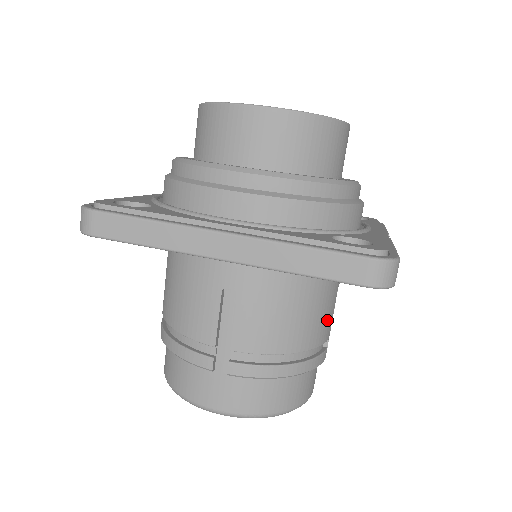
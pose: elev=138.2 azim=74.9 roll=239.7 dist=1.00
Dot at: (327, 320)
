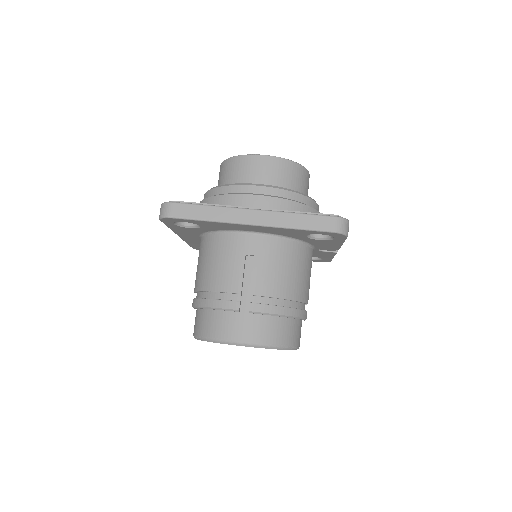
Dot at: (307, 286)
